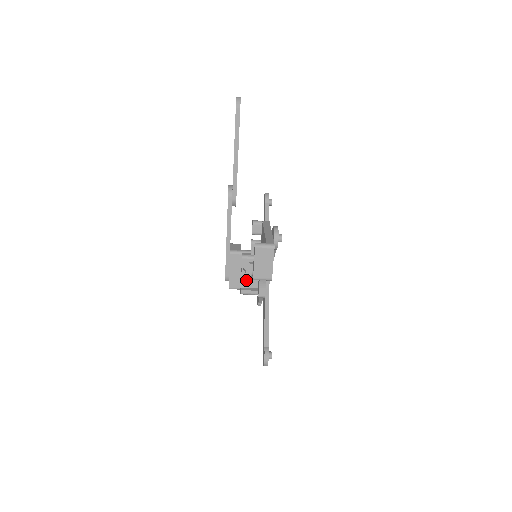
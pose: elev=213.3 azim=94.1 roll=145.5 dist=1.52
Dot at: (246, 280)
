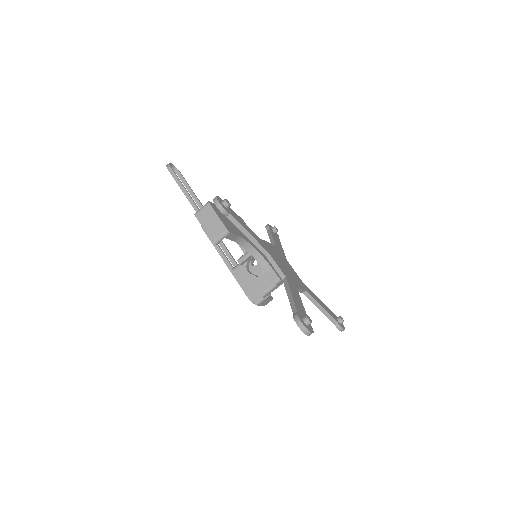
Dot at: (259, 281)
